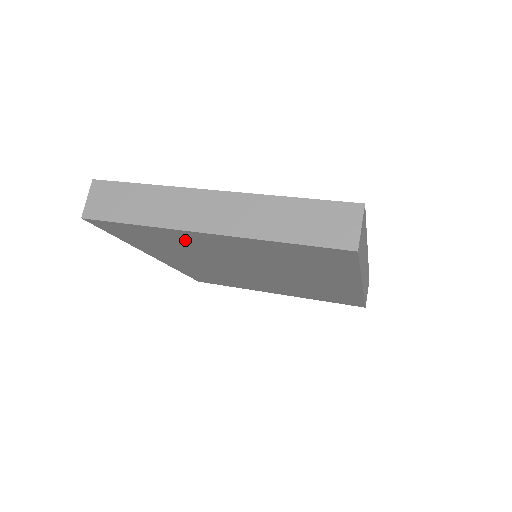
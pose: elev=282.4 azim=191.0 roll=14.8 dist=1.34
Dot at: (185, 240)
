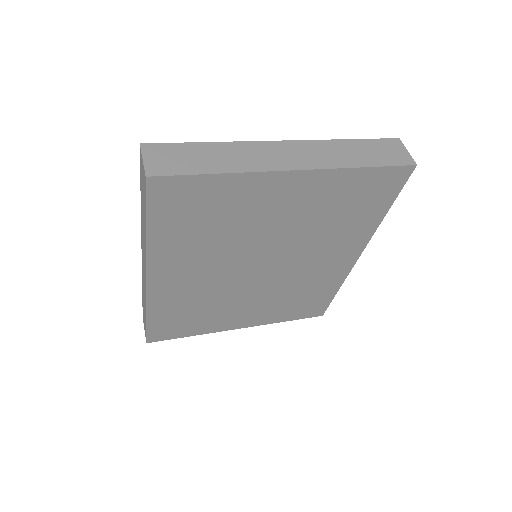
Dot at: (249, 200)
